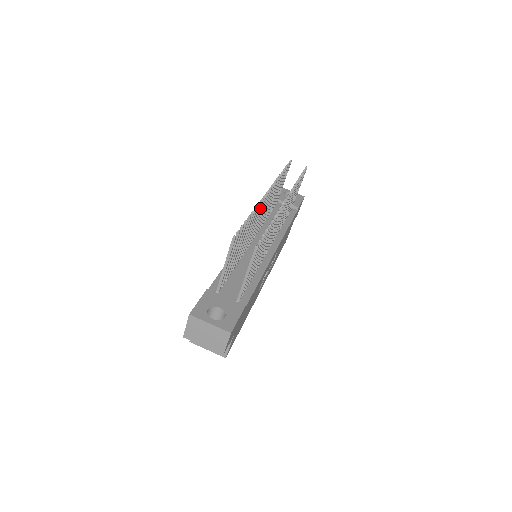
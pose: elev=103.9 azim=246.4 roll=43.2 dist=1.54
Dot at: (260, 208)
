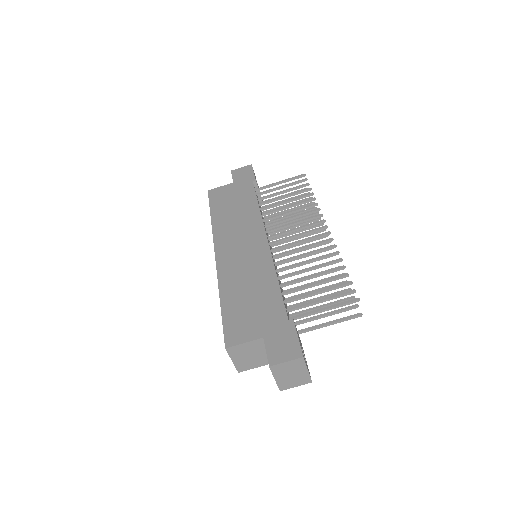
Dot at: (323, 243)
